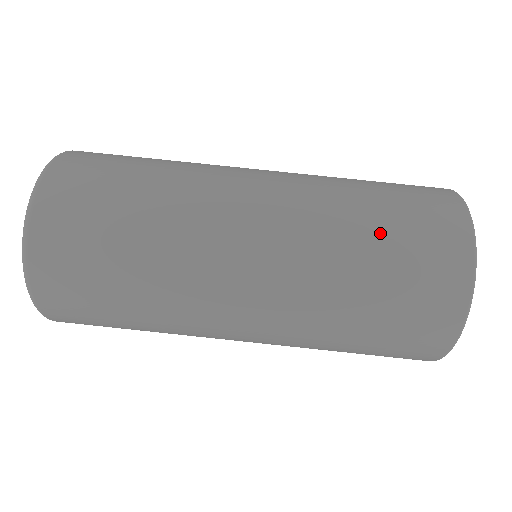
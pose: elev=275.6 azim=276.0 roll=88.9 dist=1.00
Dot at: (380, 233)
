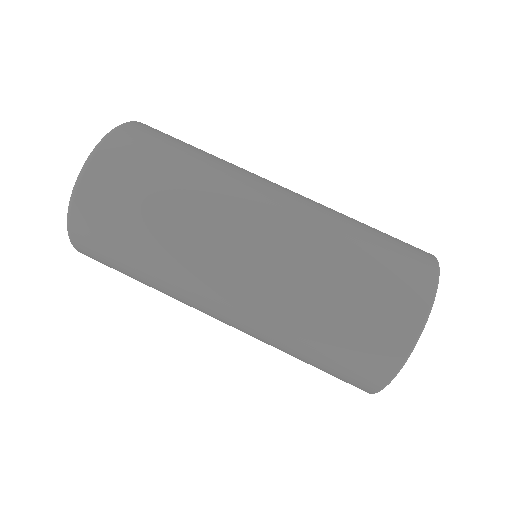
Dot at: (362, 255)
